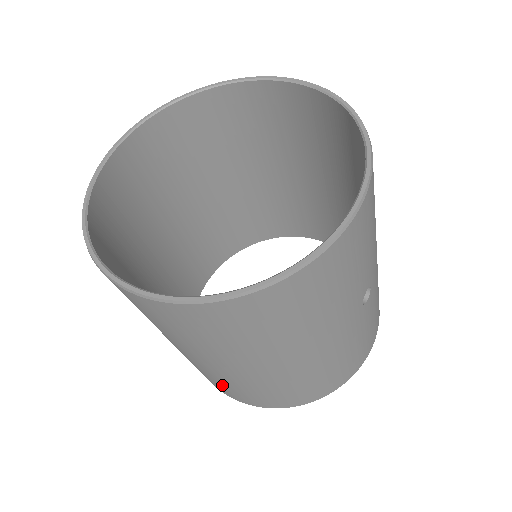
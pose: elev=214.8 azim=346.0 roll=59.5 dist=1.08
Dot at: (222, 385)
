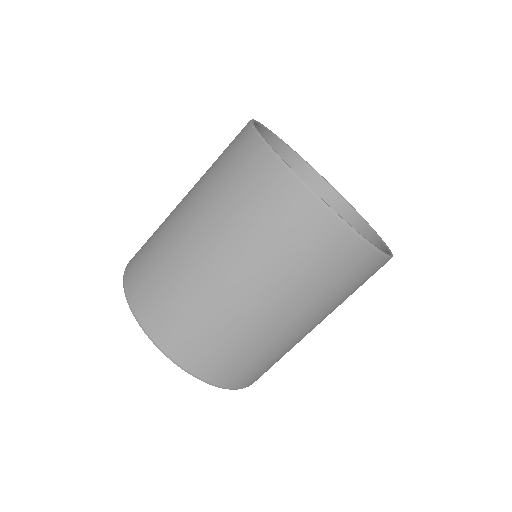
Dot at: (250, 361)
